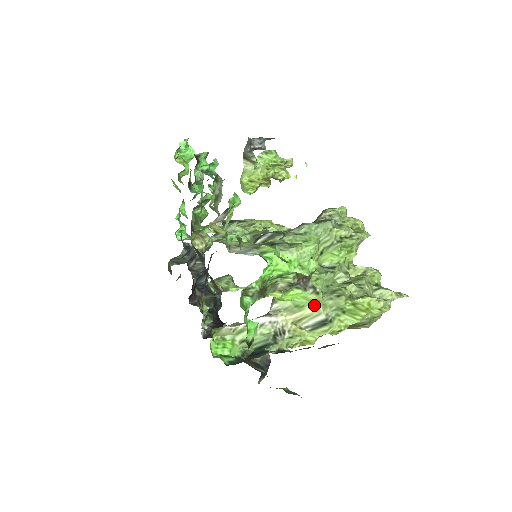
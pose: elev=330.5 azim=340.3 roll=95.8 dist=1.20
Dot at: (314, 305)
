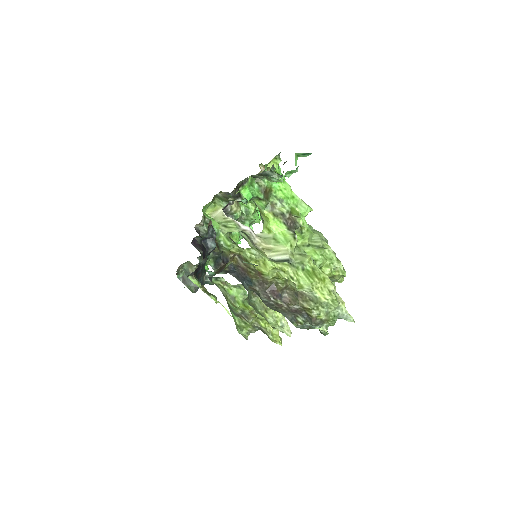
Dot at: (287, 245)
